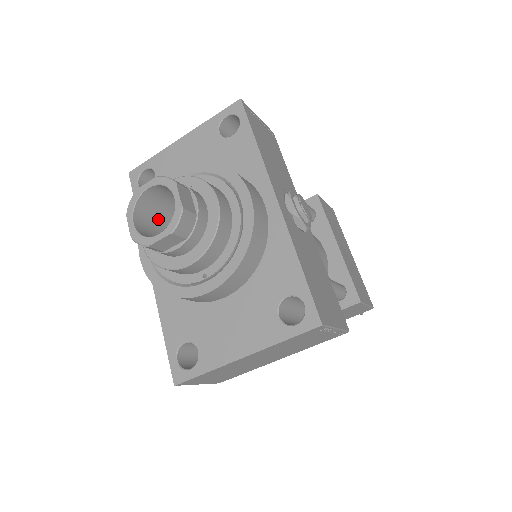
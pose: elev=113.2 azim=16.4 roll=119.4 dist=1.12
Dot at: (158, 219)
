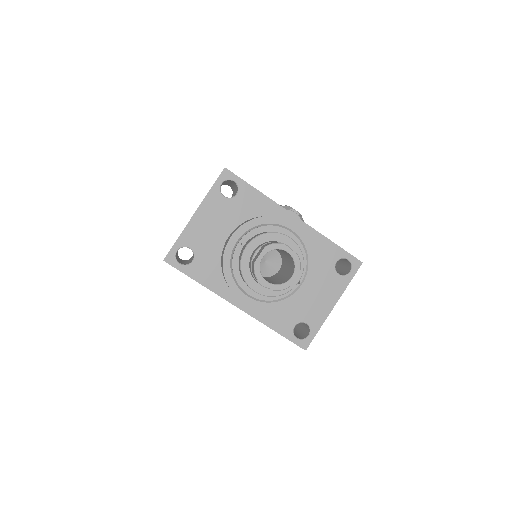
Dot at: occluded
